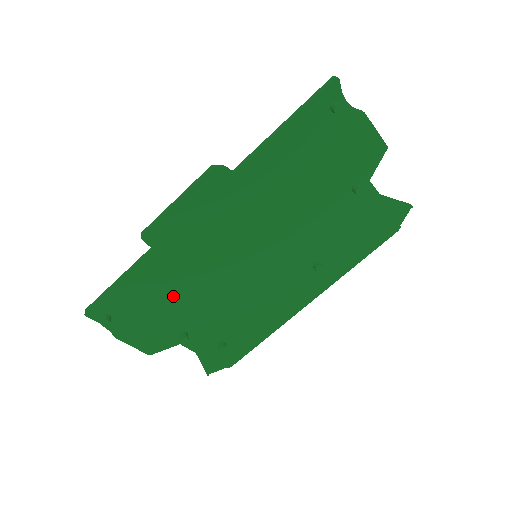
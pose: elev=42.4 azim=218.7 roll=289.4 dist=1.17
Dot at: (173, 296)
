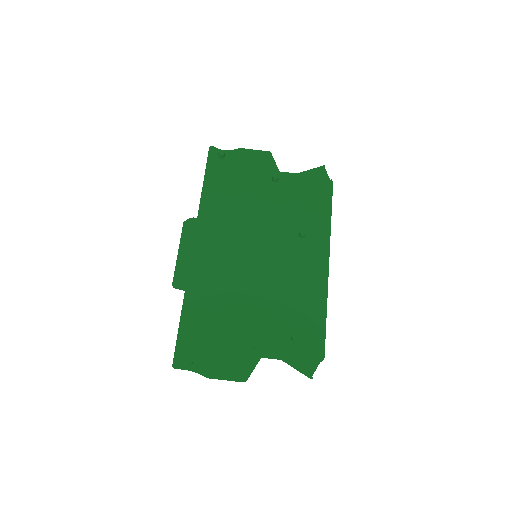
Dot at: (223, 317)
